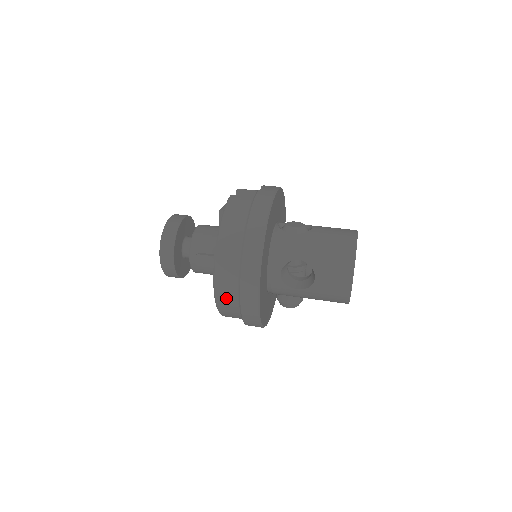
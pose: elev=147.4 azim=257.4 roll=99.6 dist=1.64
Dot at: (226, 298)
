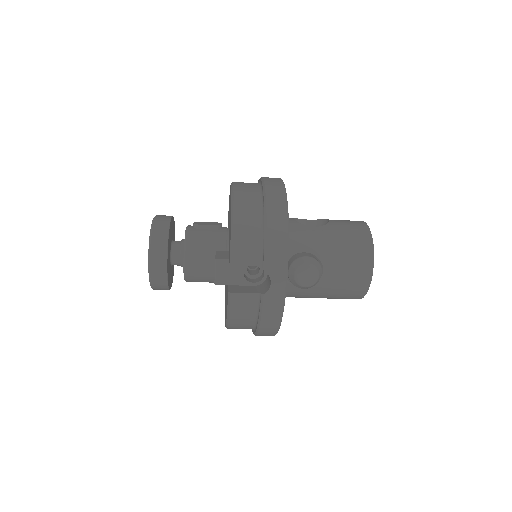
Dot at: (246, 189)
